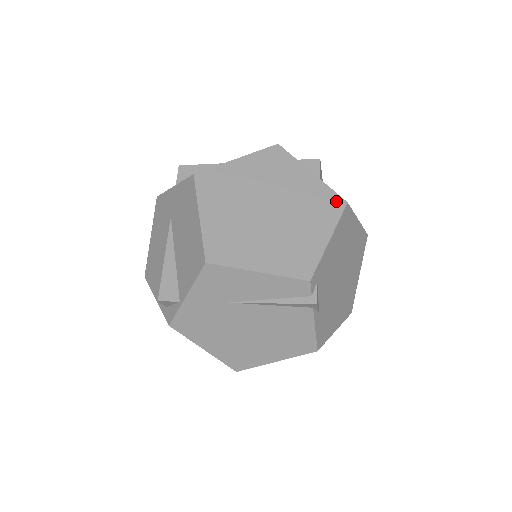
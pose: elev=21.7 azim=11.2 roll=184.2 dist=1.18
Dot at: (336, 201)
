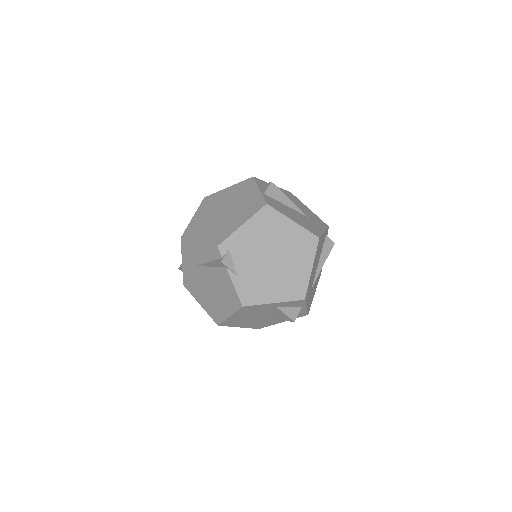
Dot at: (261, 203)
